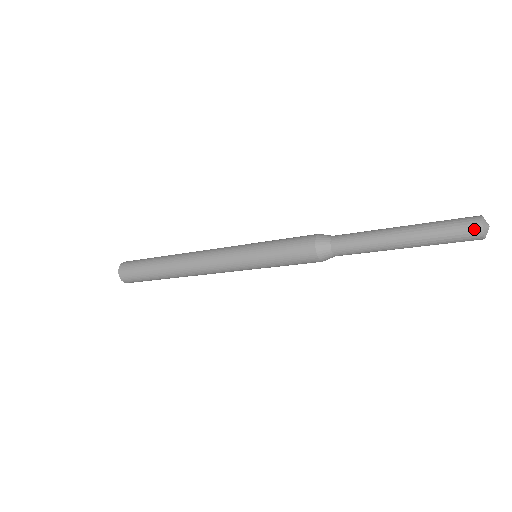
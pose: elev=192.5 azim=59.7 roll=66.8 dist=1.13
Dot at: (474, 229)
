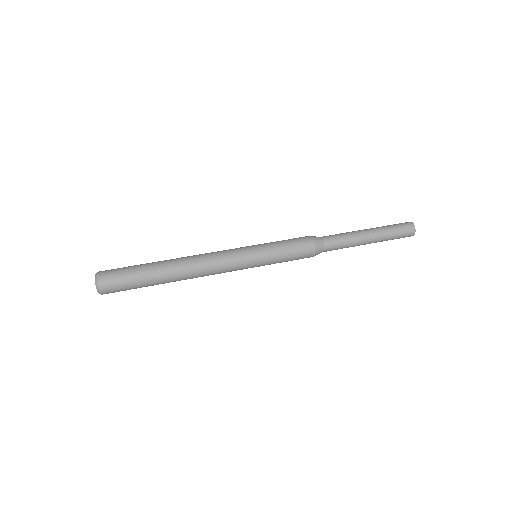
Dot at: (411, 230)
